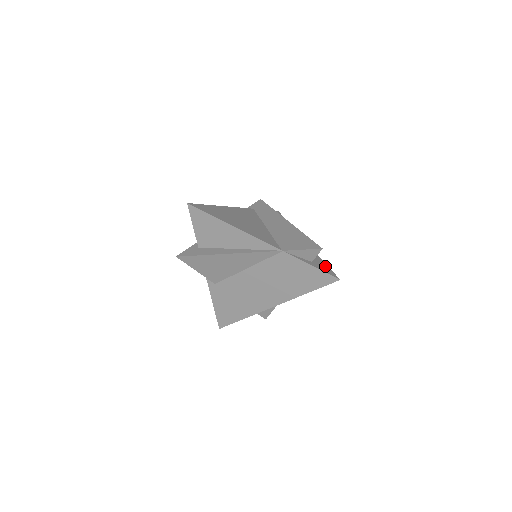
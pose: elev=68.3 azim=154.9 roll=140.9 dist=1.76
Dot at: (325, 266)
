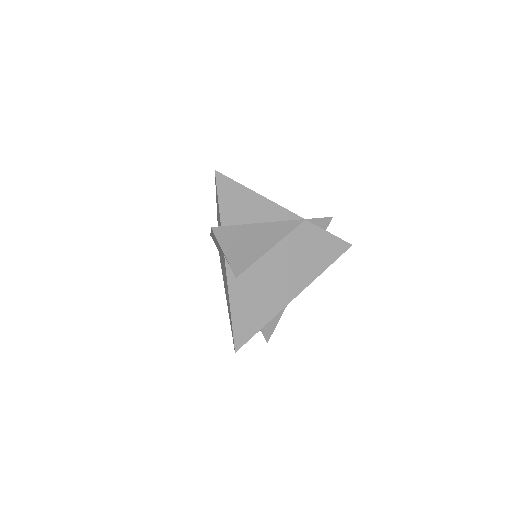
Dot at: occluded
